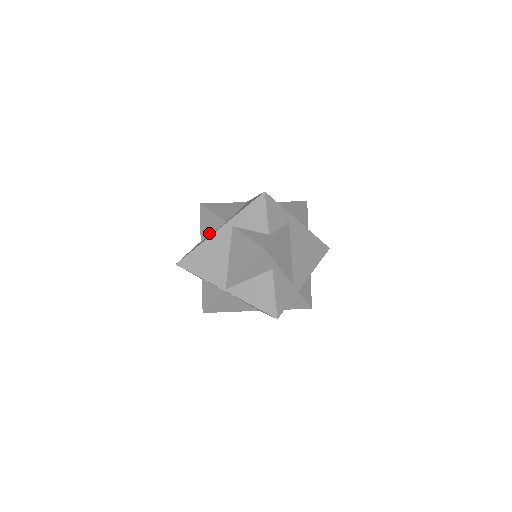
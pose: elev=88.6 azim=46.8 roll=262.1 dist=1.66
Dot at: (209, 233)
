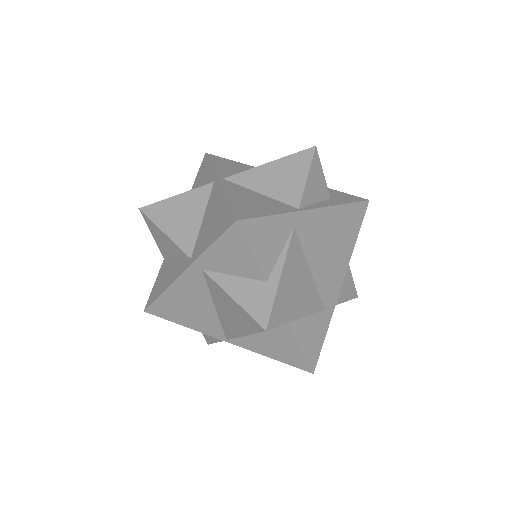
Dot at: (172, 259)
